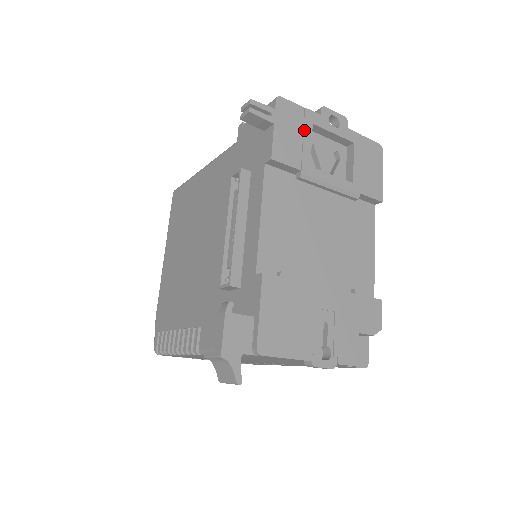
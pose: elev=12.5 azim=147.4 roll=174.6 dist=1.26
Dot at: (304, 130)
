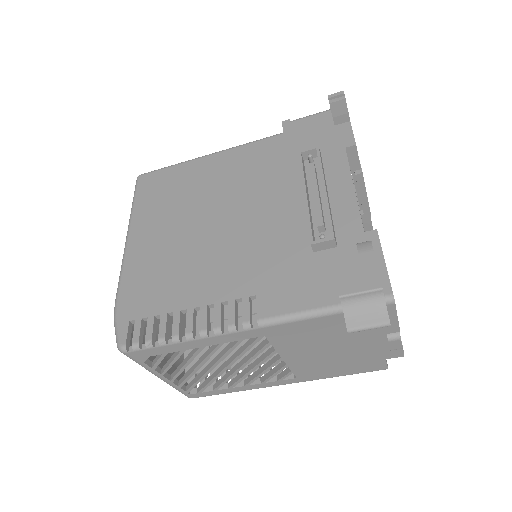
Dot at: occluded
